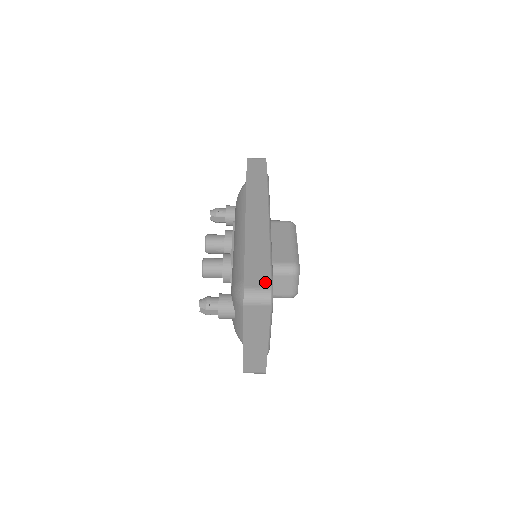
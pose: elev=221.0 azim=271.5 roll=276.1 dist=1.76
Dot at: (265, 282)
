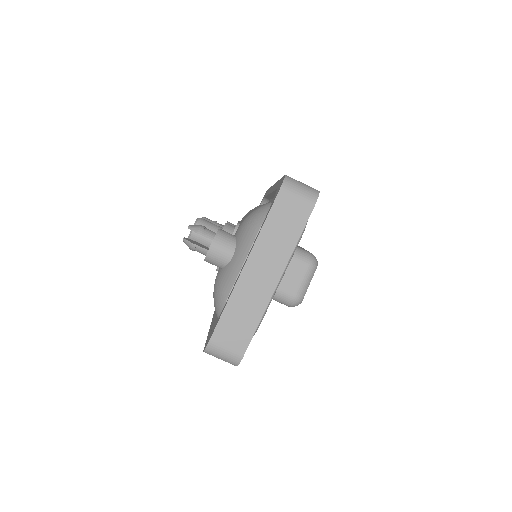
Dot at: occluded
